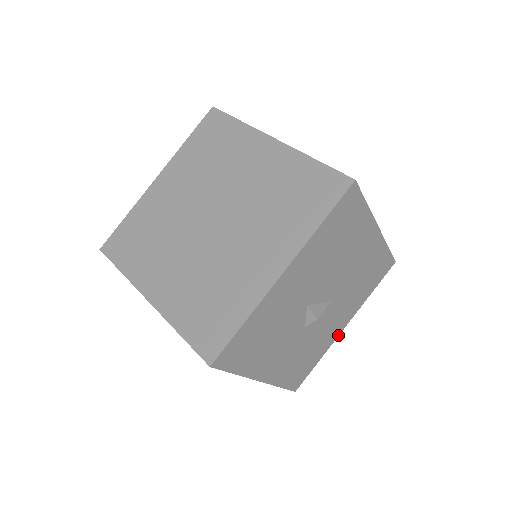
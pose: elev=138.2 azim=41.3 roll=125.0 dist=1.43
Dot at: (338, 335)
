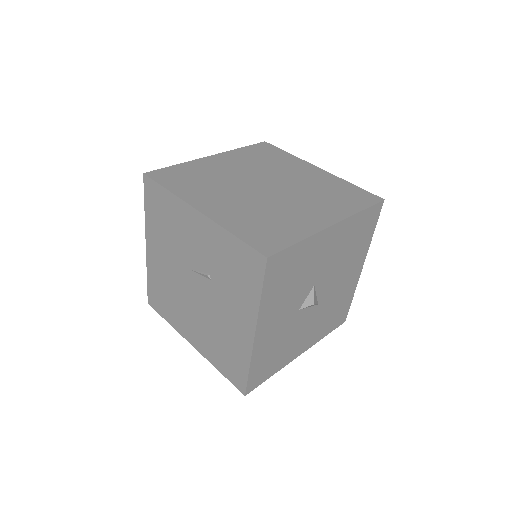
Dot at: (293, 359)
